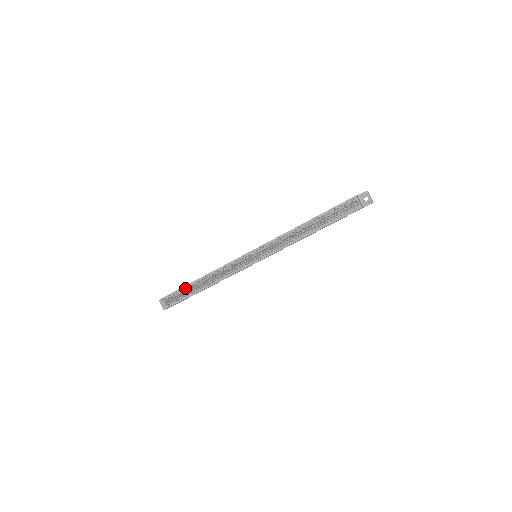
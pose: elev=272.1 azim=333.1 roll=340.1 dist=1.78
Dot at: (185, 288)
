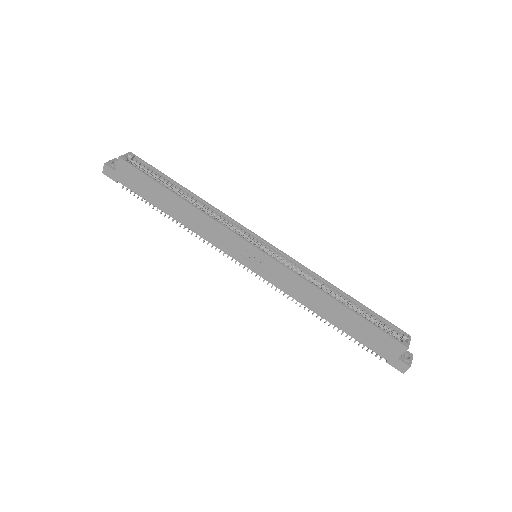
Dot at: (165, 178)
